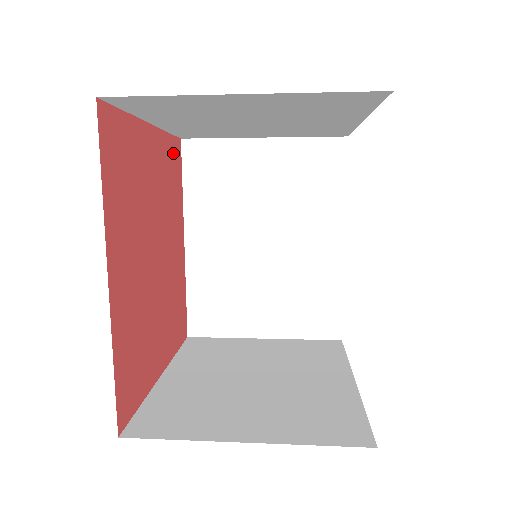
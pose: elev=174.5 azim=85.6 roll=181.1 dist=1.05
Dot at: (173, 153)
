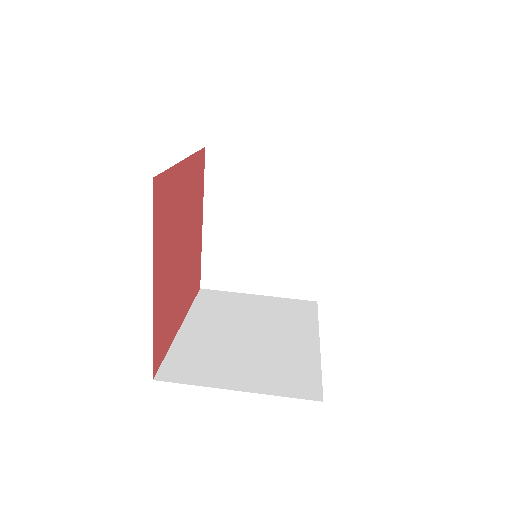
Dot at: (158, 209)
